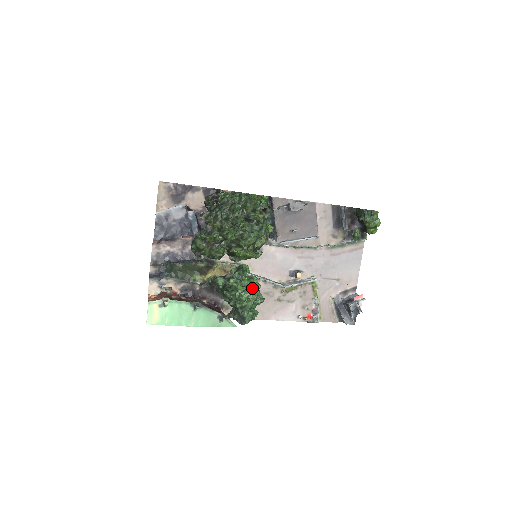
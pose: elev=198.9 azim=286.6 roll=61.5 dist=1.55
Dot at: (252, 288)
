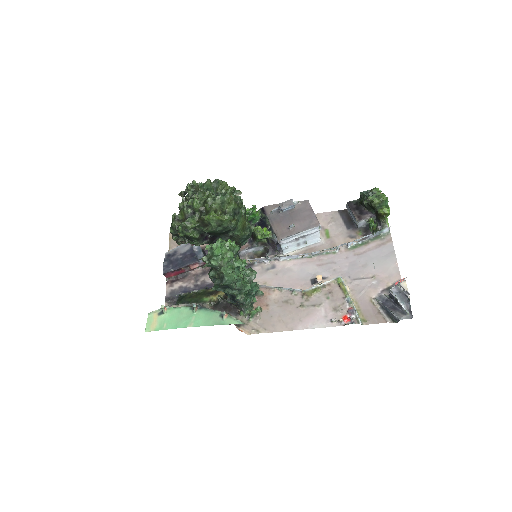
Dot at: (225, 243)
